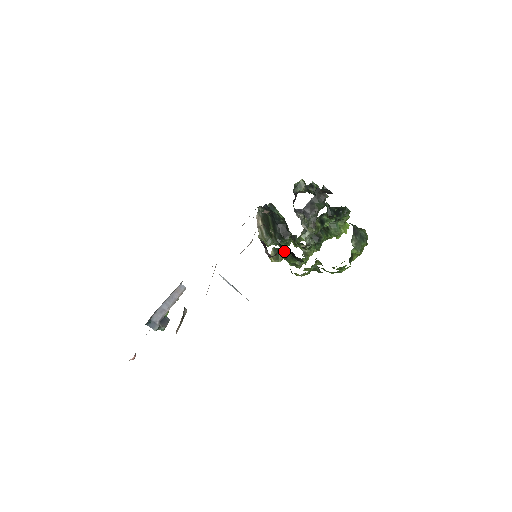
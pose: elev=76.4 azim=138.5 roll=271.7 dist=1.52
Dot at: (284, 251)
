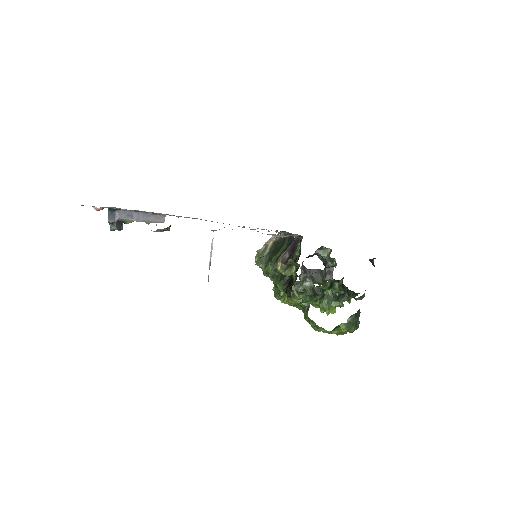
Dot at: (295, 271)
